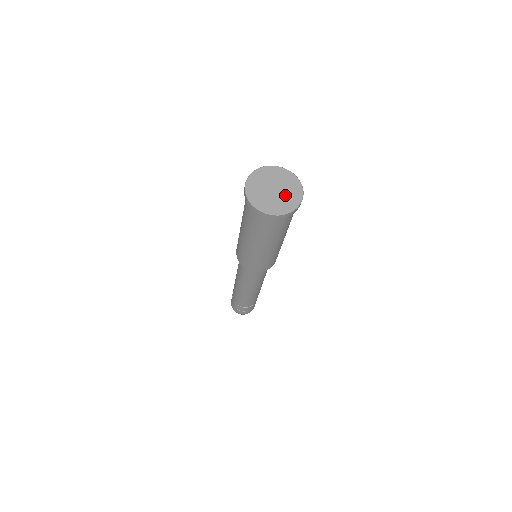
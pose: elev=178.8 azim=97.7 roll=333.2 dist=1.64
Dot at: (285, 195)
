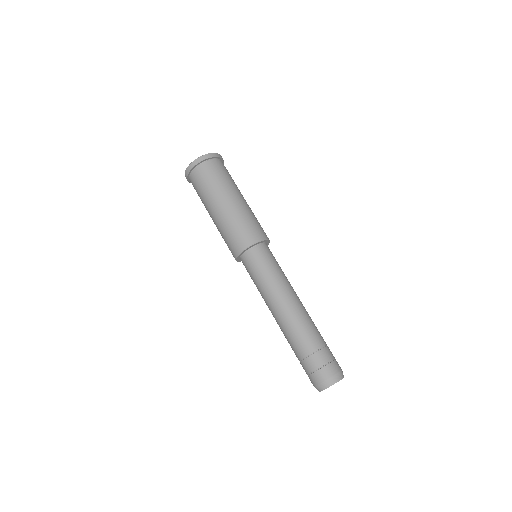
Dot at: occluded
